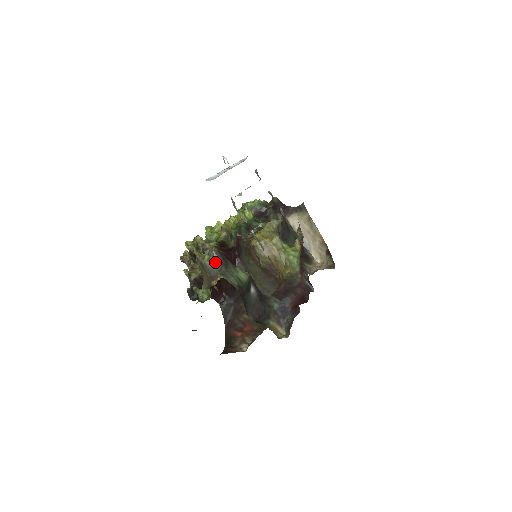
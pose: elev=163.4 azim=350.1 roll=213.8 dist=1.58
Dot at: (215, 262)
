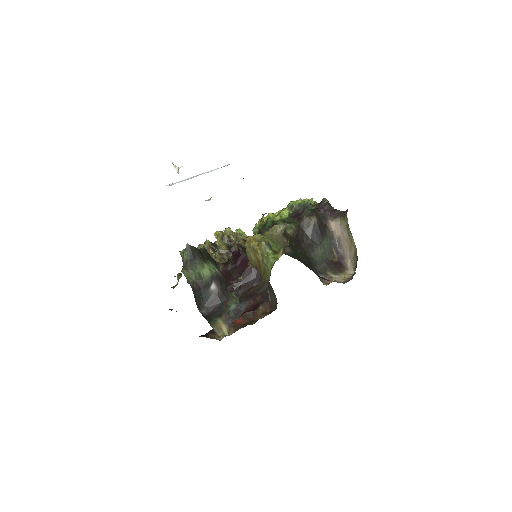
Dot at: (185, 256)
